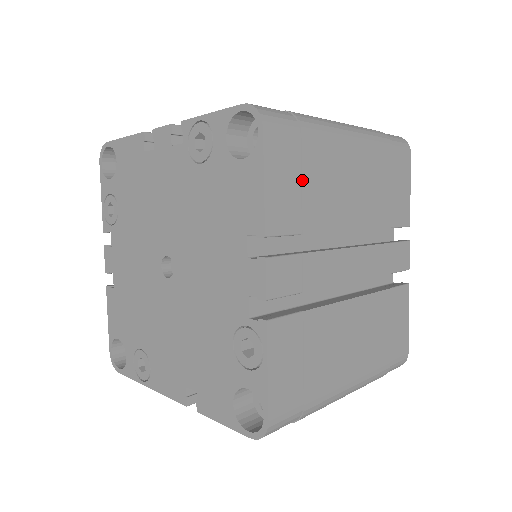
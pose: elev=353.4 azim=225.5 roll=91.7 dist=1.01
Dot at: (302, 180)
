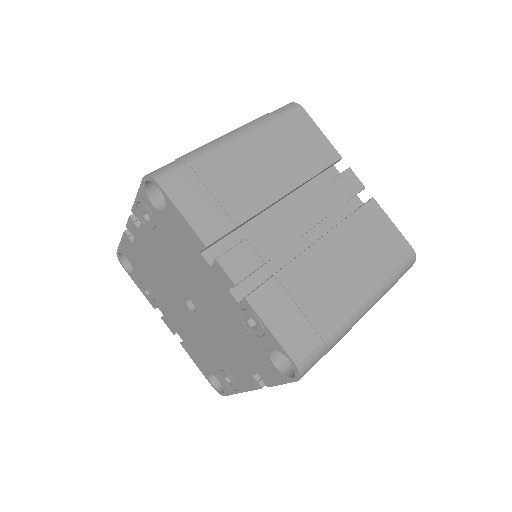
Dot at: (212, 194)
